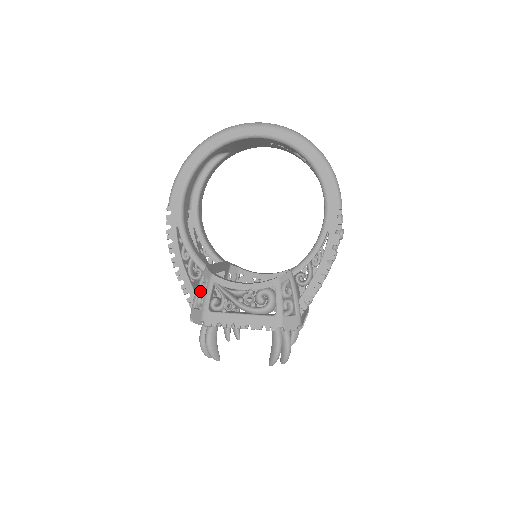
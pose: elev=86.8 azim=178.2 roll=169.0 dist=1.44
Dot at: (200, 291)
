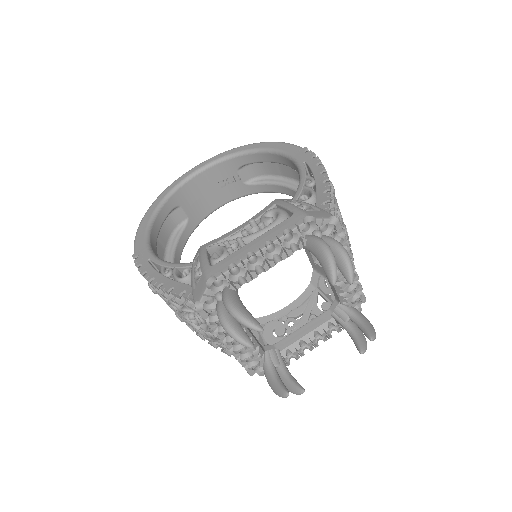
Dot at: occluded
